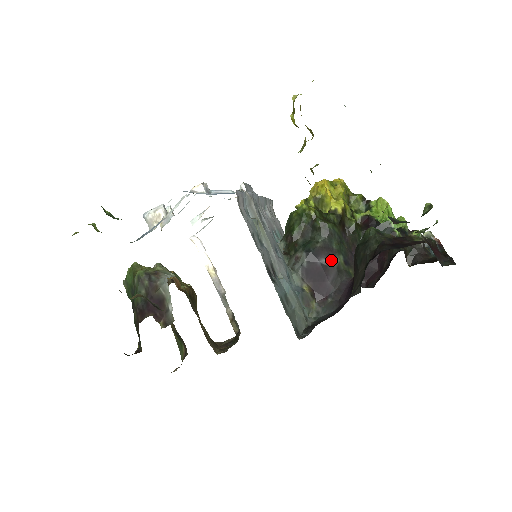
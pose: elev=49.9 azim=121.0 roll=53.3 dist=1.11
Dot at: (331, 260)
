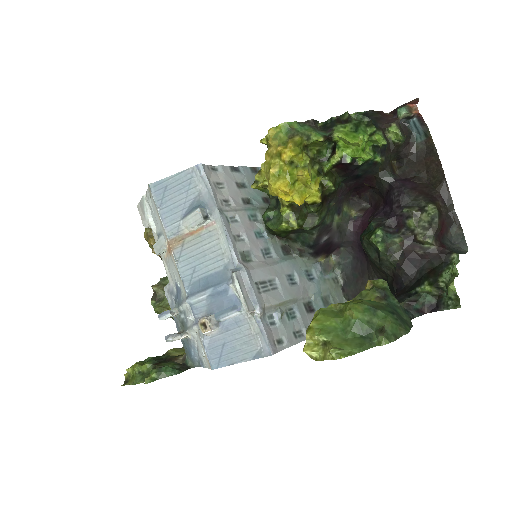
Dot at: (330, 231)
